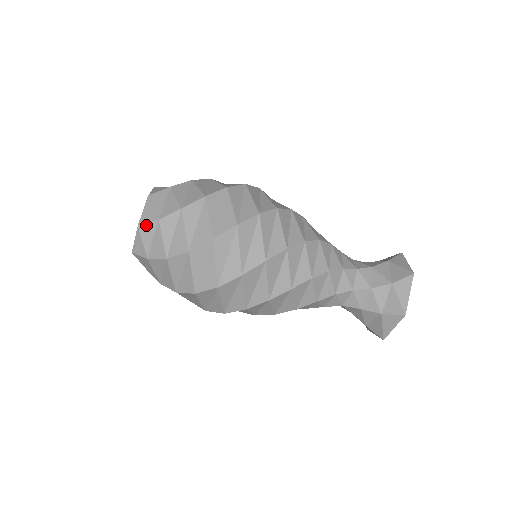
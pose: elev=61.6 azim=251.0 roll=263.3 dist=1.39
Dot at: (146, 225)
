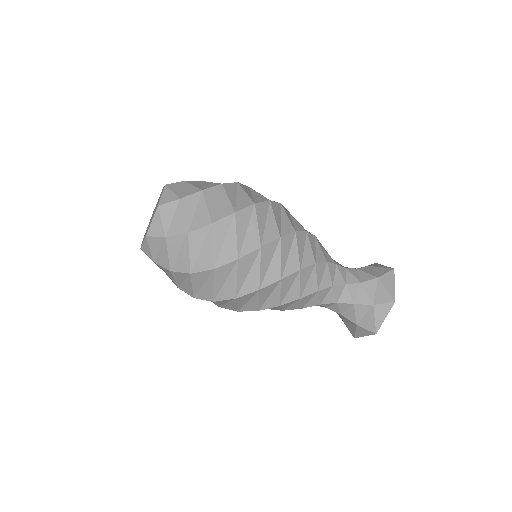
Dot at: (167, 204)
